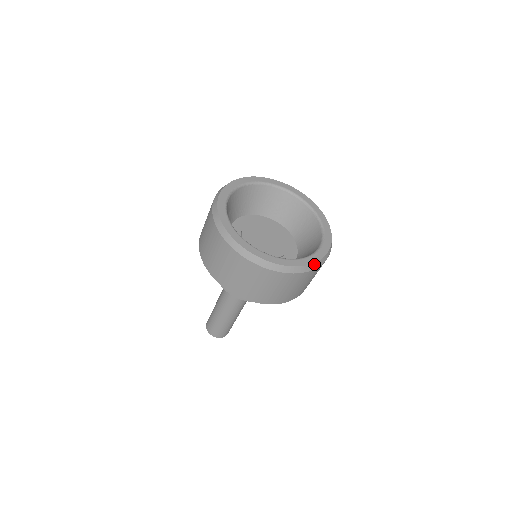
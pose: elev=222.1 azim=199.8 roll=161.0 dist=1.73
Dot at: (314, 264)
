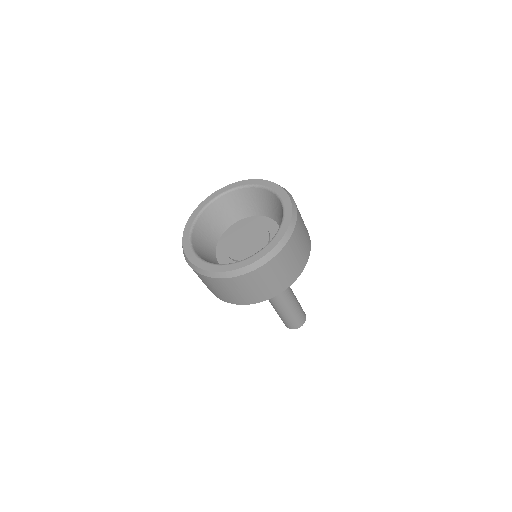
Dot at: (273, 249)
